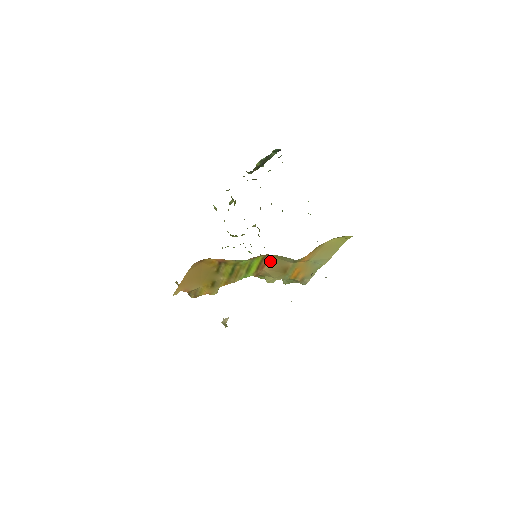
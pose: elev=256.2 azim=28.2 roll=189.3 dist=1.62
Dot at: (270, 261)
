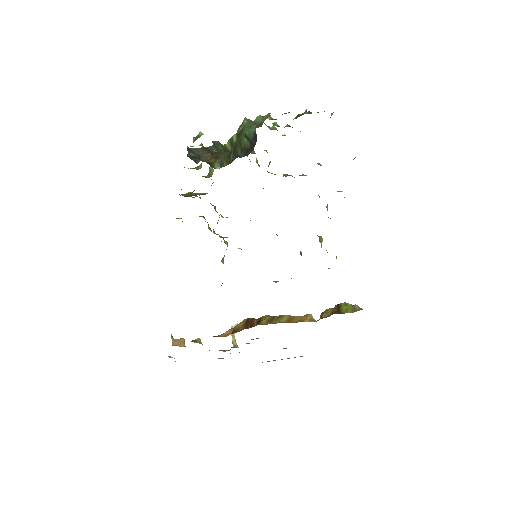
Dot at: occluded
